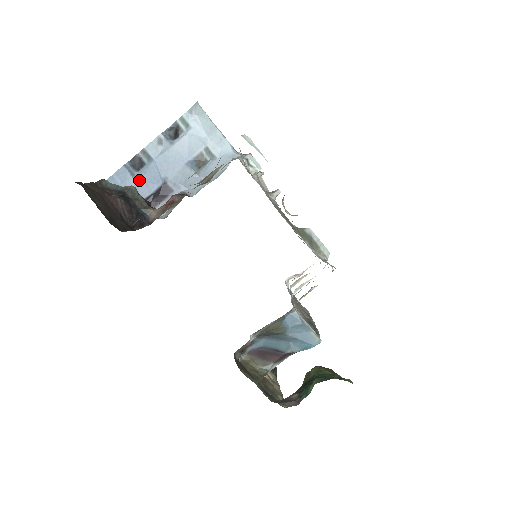
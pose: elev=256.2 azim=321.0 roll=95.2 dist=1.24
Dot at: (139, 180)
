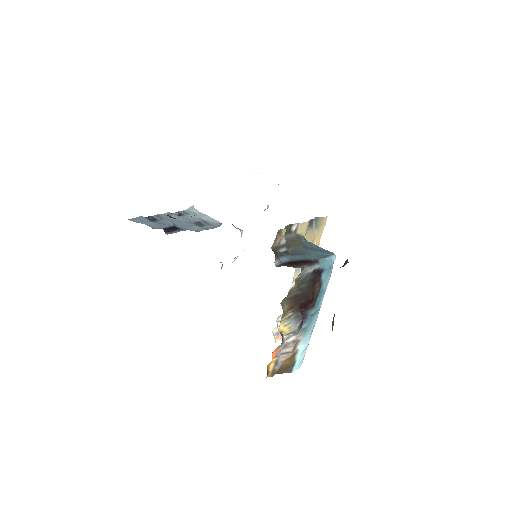
Dot at: (154, 223)
